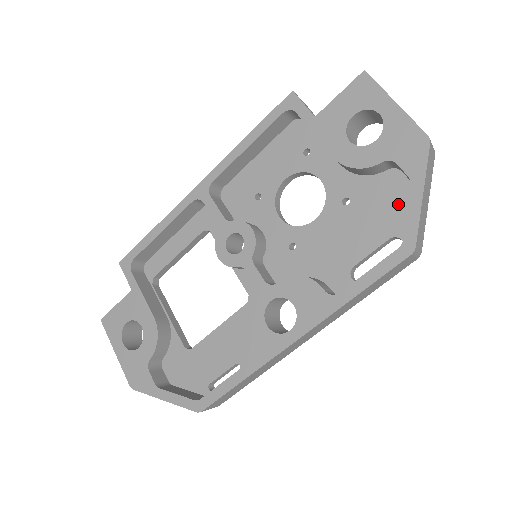
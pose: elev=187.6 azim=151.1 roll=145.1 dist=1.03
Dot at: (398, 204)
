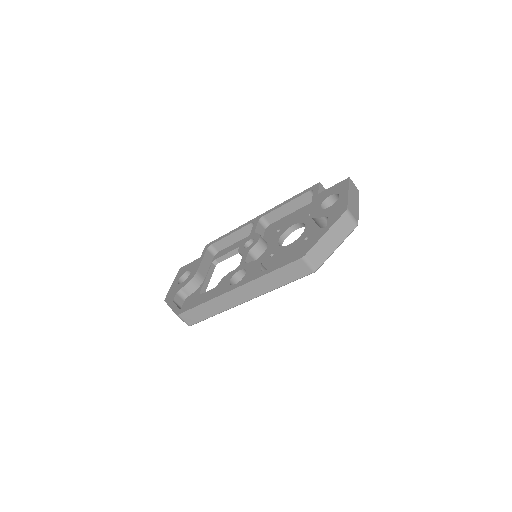
Dot at: occluded
